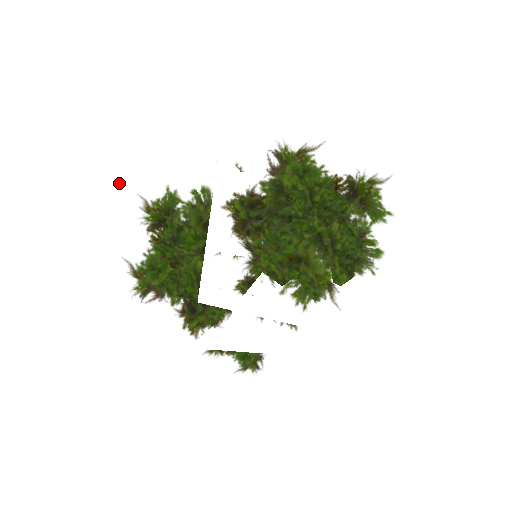
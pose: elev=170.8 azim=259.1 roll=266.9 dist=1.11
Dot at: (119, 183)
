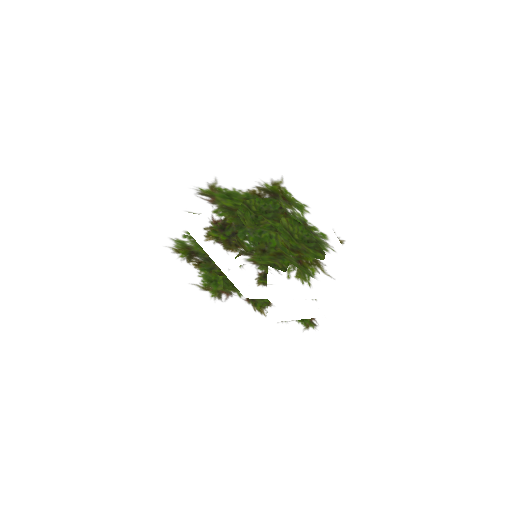
Dot at: (149, 246)
